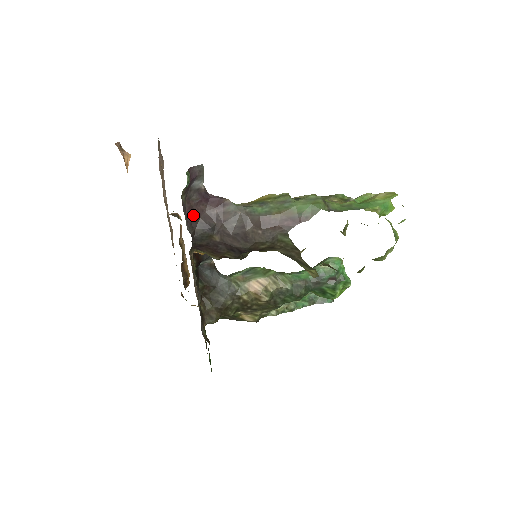
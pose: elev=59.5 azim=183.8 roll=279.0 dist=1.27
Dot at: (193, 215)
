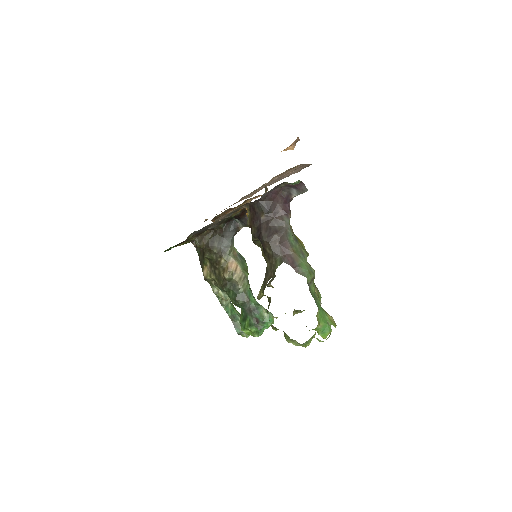
Dot at: (273, 196)
